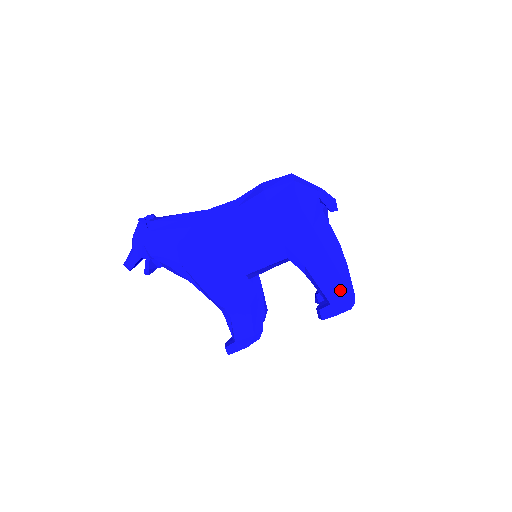
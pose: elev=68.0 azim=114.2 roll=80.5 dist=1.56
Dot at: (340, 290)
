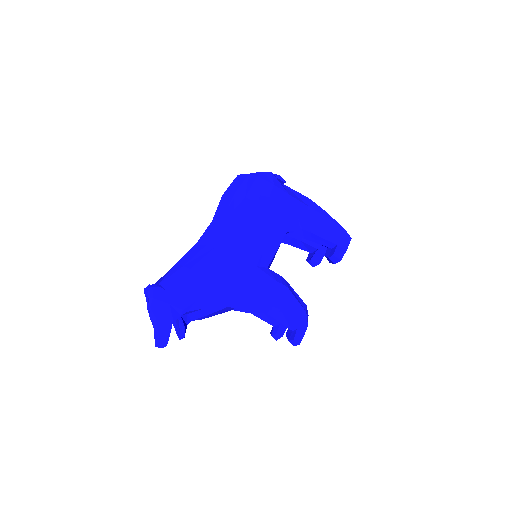
Dot at: (335, 230)
